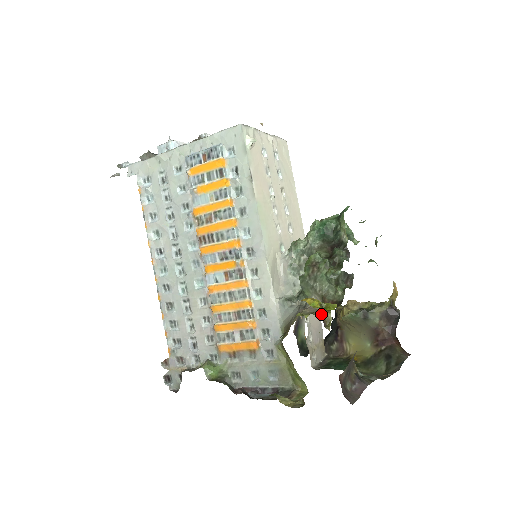
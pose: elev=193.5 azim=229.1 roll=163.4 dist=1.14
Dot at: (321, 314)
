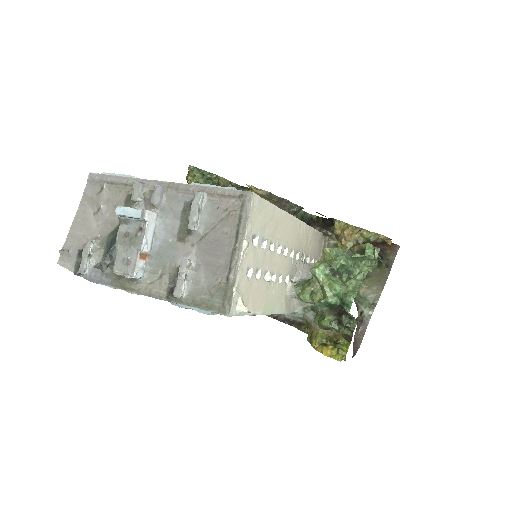
Dot at: (335, 335)
